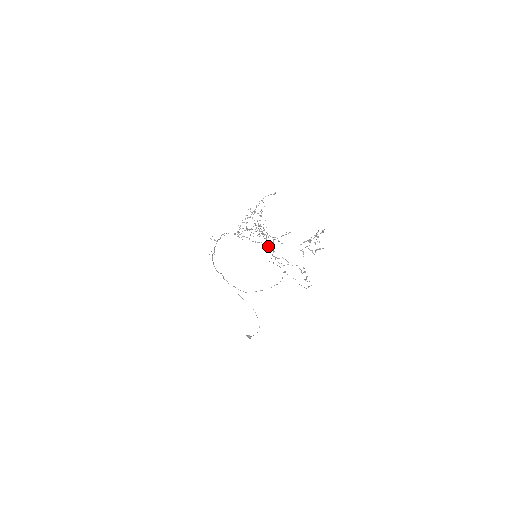
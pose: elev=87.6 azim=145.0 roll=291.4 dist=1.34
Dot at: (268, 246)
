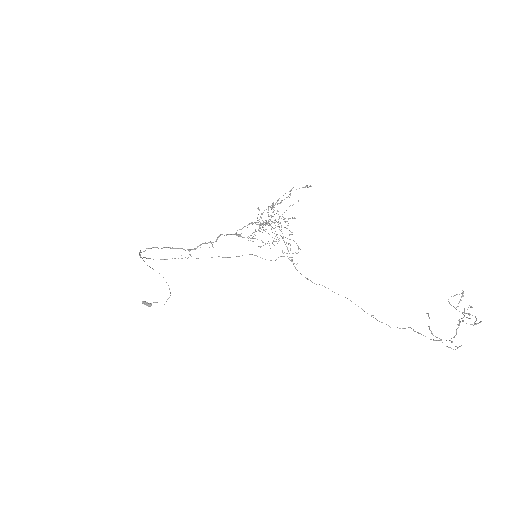
Dot at: occluded
